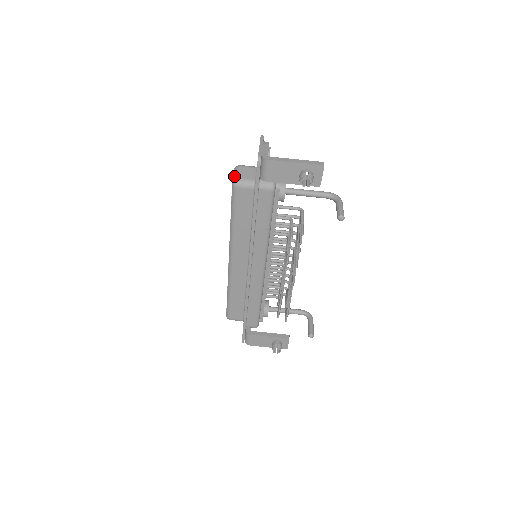
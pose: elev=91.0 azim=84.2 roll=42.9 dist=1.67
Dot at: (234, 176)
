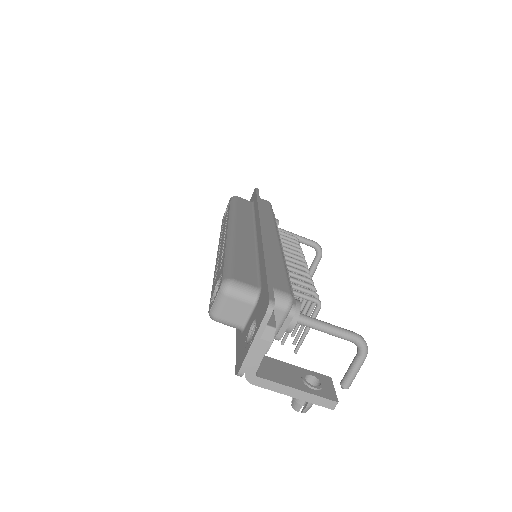
Dot at: (213, 309)
